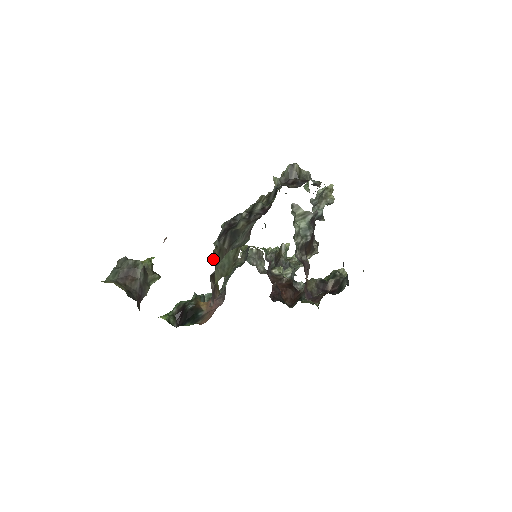
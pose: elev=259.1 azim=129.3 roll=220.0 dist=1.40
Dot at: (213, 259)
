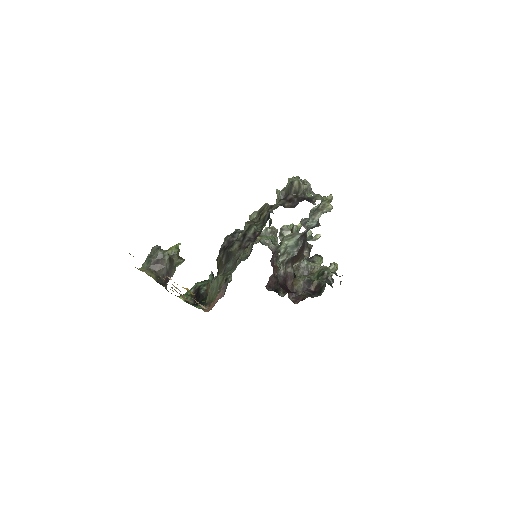
Dot at: (217, 264)
